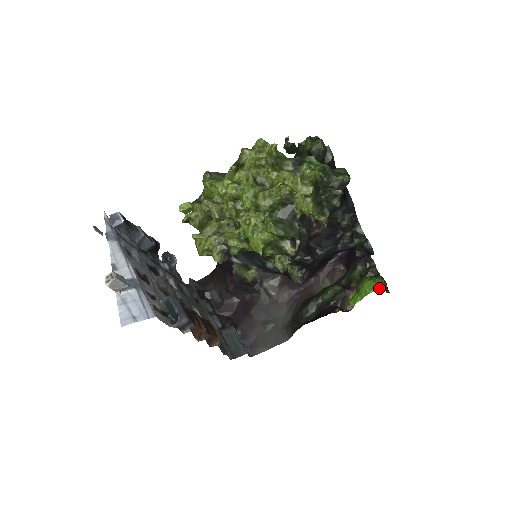
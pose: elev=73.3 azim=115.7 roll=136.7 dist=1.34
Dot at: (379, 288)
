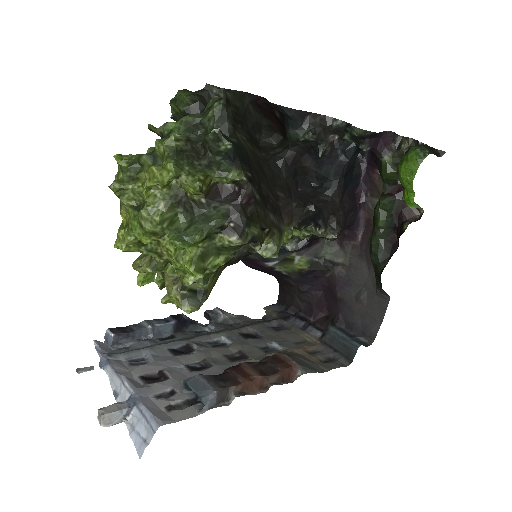
Dot at: (418, 164)
